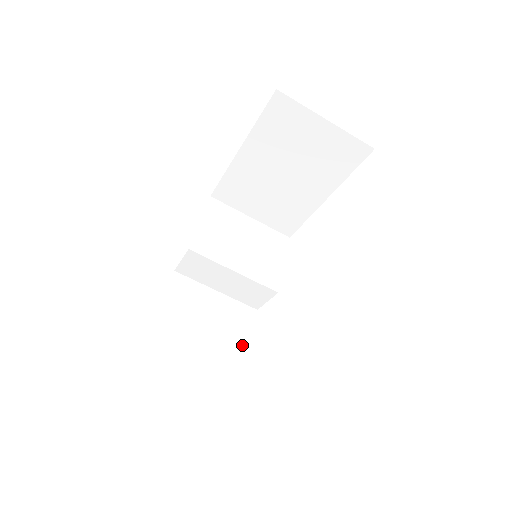
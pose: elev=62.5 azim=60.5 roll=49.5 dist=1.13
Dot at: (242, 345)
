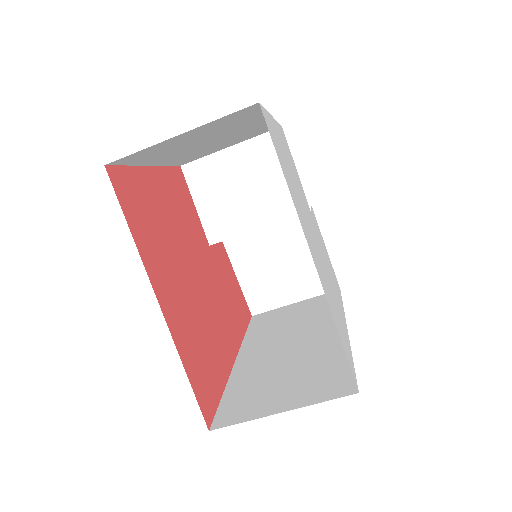
Dot at: occluded
